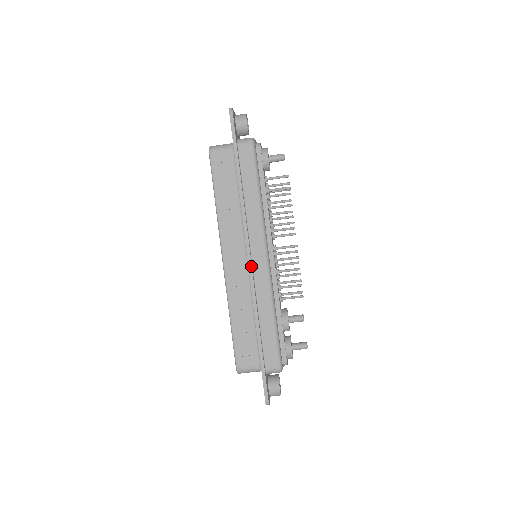
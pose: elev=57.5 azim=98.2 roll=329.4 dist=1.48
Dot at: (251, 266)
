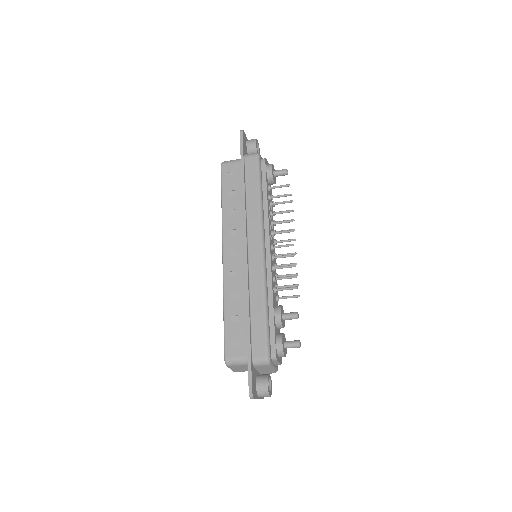
Dot at: (246, 256)
